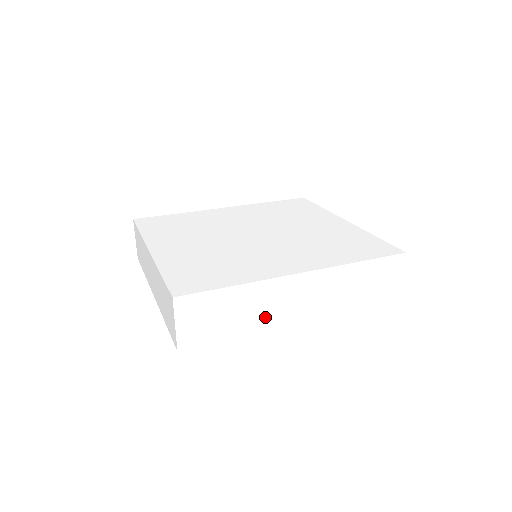
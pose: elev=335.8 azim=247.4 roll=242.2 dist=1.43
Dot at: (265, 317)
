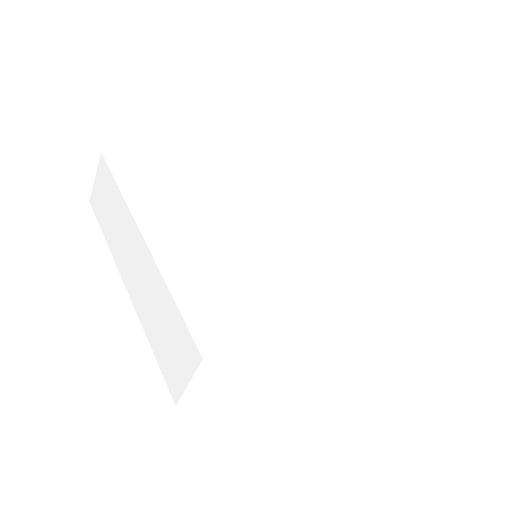
Dot at: (279, 368)
